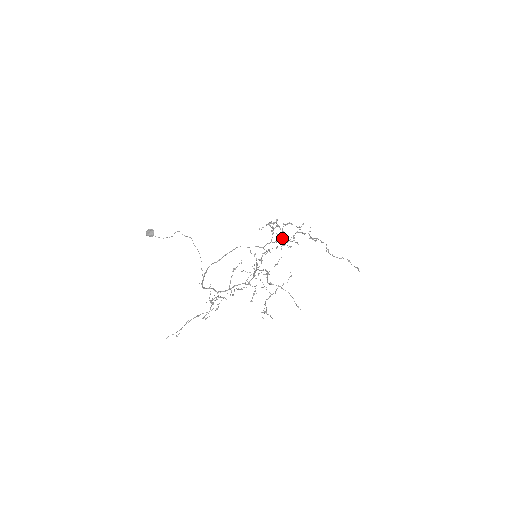
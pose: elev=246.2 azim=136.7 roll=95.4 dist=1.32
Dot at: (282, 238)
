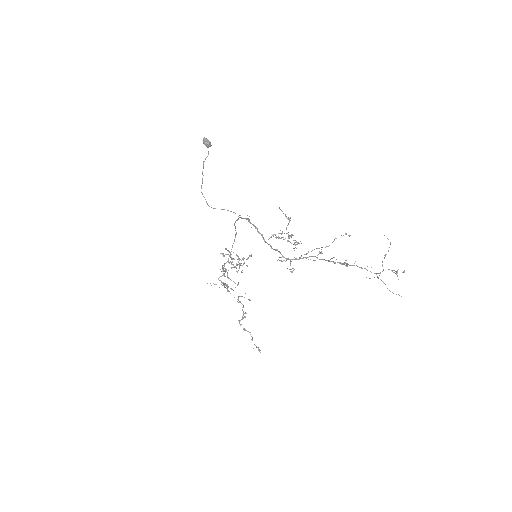
Dot at: occluded
